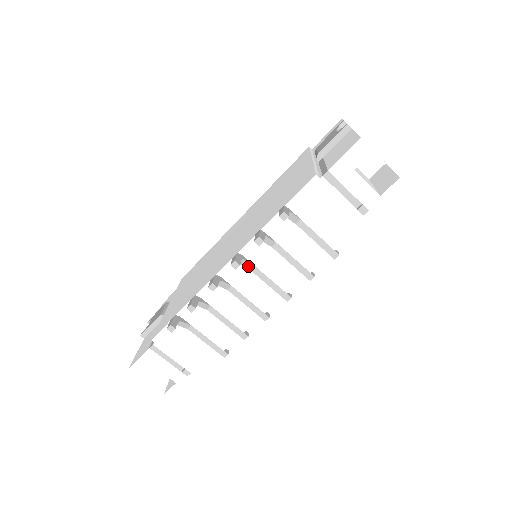
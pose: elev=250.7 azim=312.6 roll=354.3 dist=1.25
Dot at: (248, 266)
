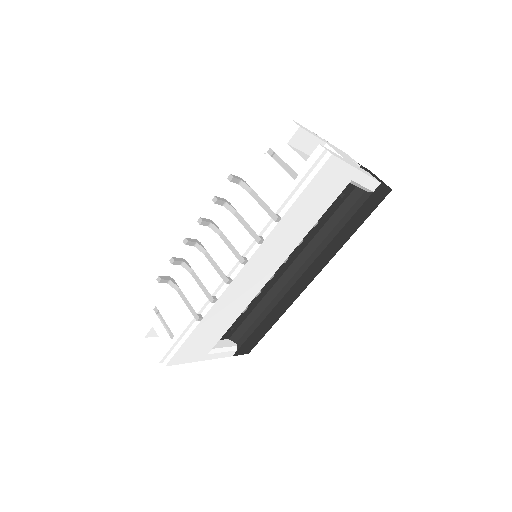
Dot at: (217, 232)
